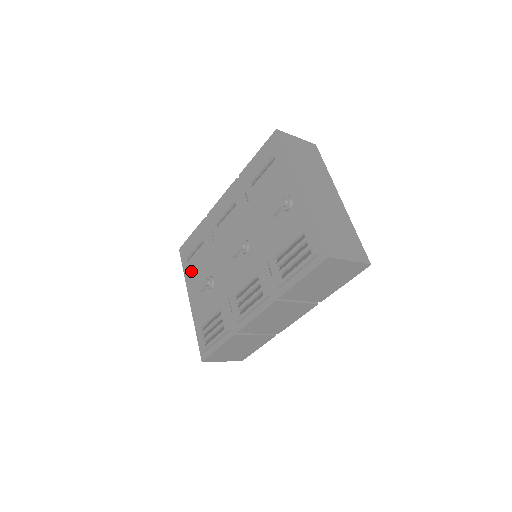
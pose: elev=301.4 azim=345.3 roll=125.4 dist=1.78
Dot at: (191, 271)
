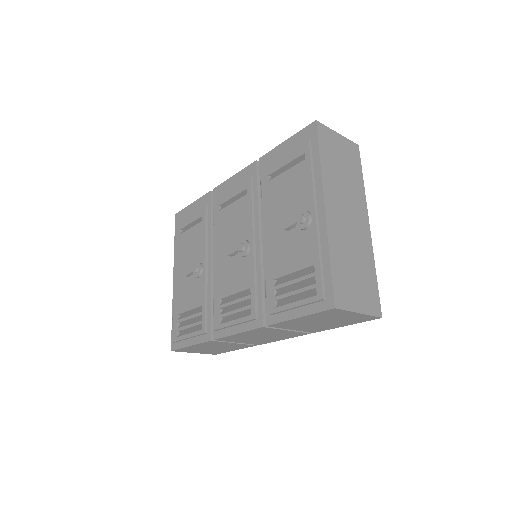
Dot at: (182, 246)
